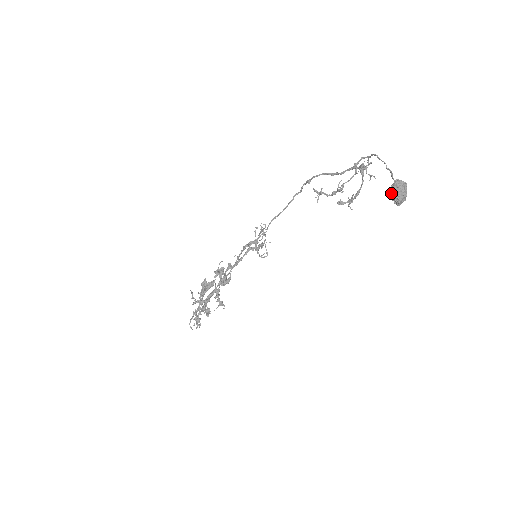
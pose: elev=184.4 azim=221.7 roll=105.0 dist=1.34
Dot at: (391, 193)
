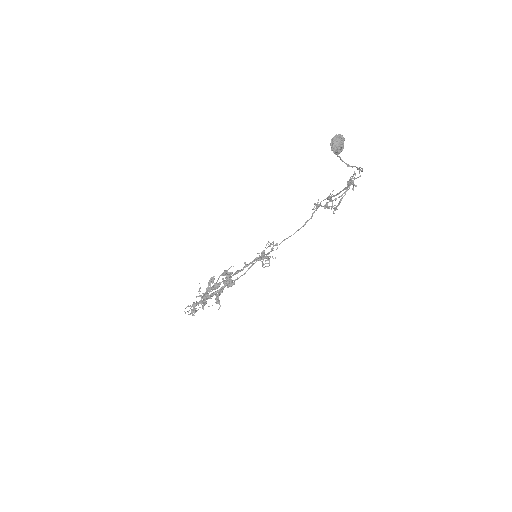
Dot at: occluded
